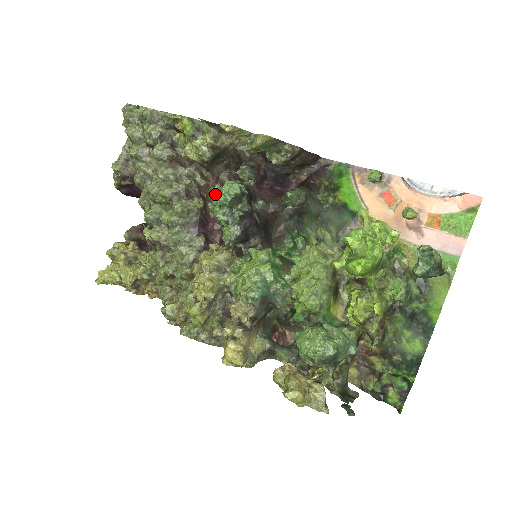
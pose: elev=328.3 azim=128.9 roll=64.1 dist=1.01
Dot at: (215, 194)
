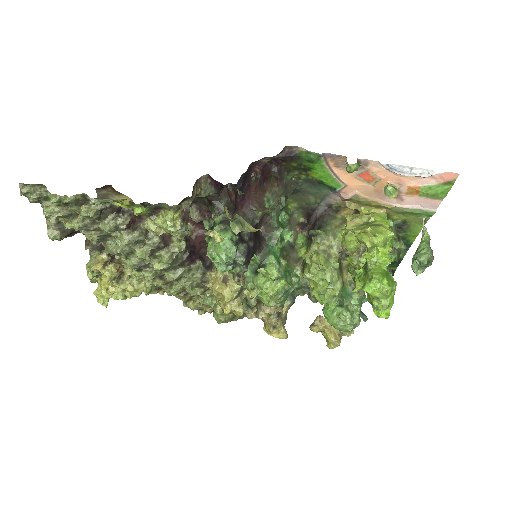
Dot at: (212, 258)
